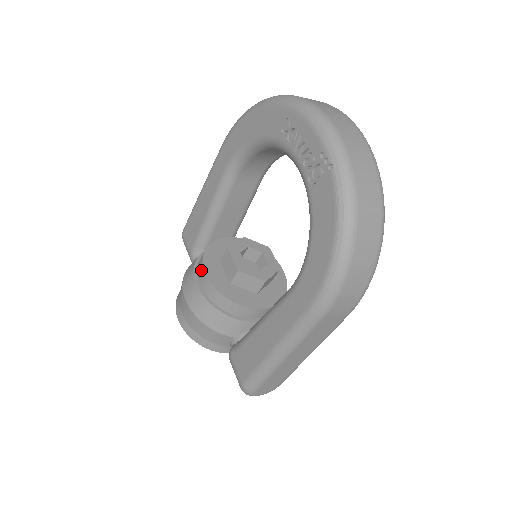
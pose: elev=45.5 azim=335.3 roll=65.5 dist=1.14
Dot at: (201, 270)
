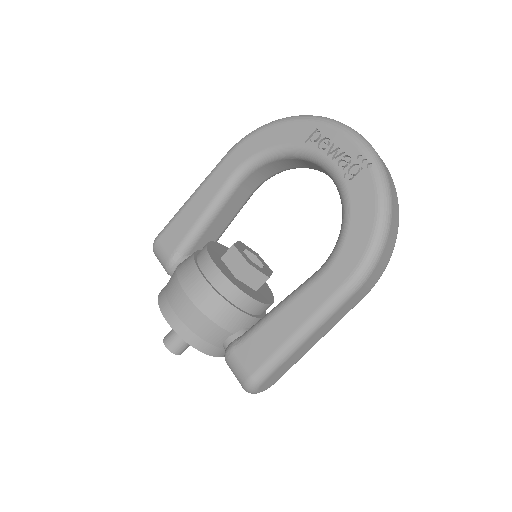
Dot at: (208, 263)
